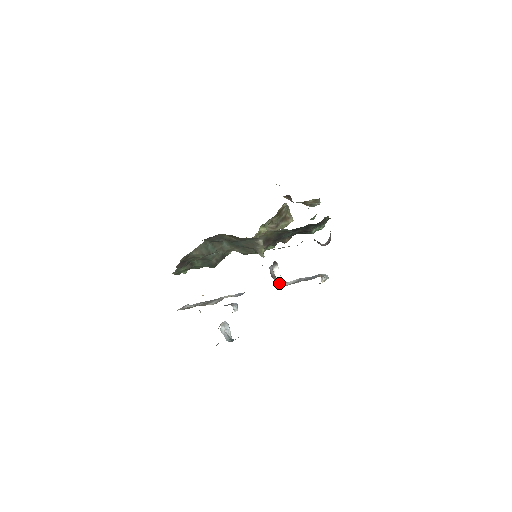
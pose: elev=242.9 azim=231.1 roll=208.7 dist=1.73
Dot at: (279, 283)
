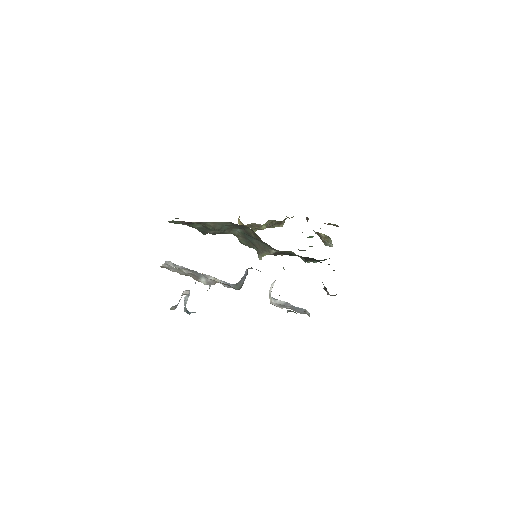
Dot at: (269, 298)
